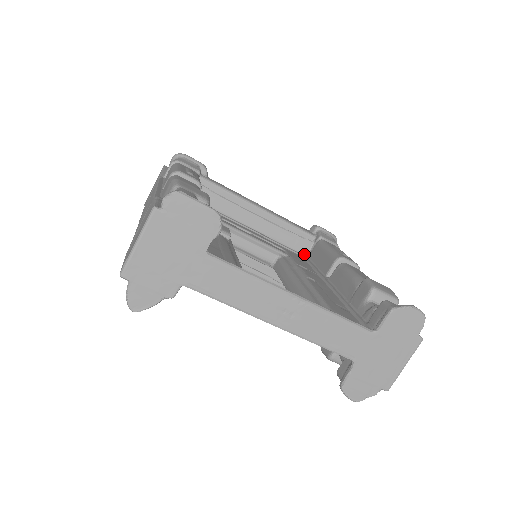
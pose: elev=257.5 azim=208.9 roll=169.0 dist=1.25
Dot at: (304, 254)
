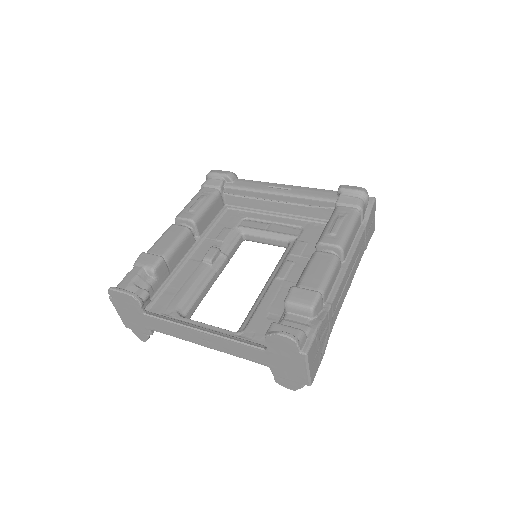
Dot at: occluded
